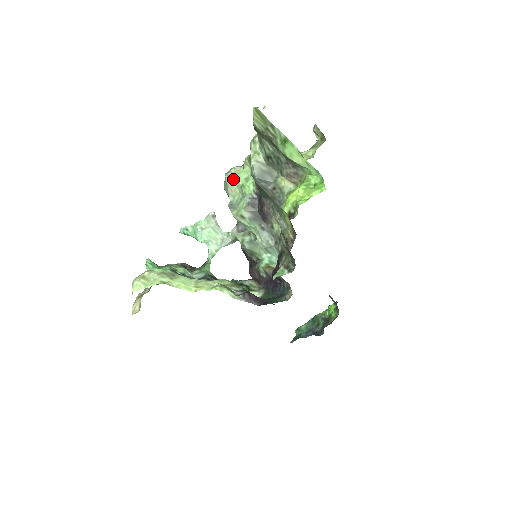
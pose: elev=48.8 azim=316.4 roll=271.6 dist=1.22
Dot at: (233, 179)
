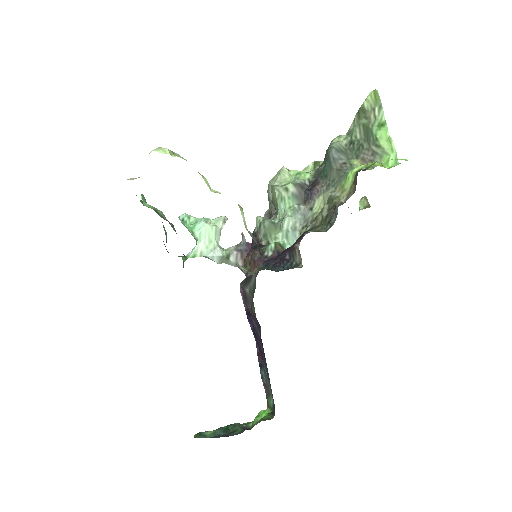
Dot at: (290, 170)
